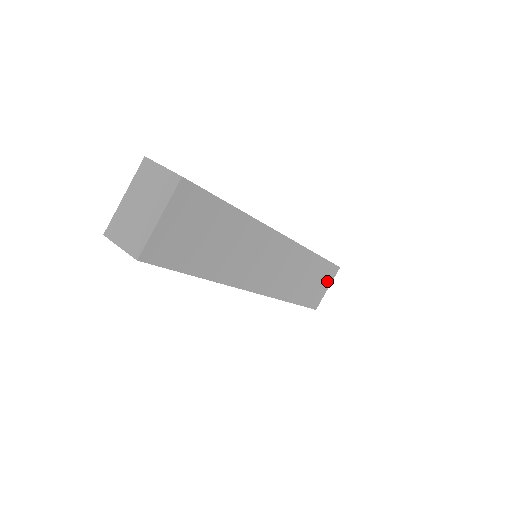
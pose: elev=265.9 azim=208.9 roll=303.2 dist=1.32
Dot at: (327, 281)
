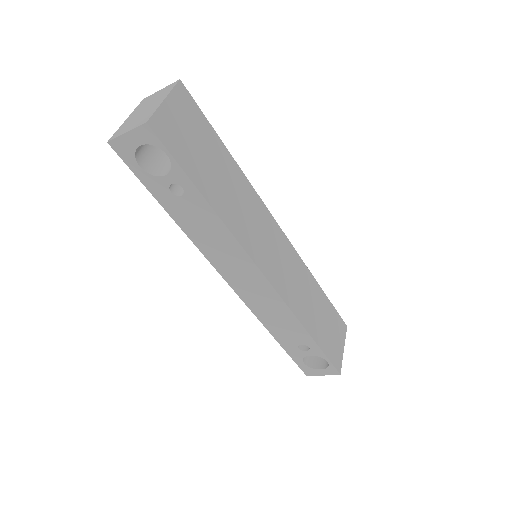
Dot at: (339, 336)
